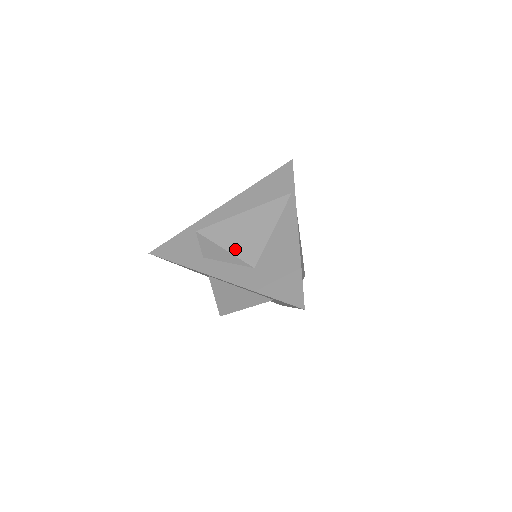
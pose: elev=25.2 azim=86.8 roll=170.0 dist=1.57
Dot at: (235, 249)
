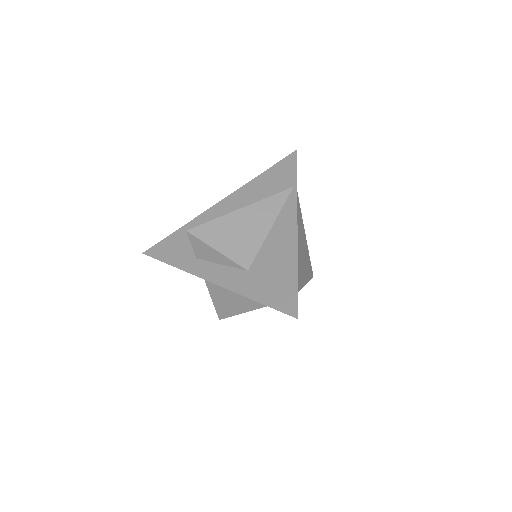
Dot at: (228, 250)
